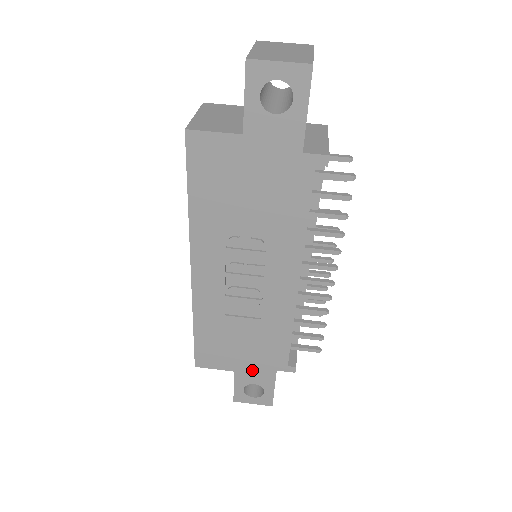
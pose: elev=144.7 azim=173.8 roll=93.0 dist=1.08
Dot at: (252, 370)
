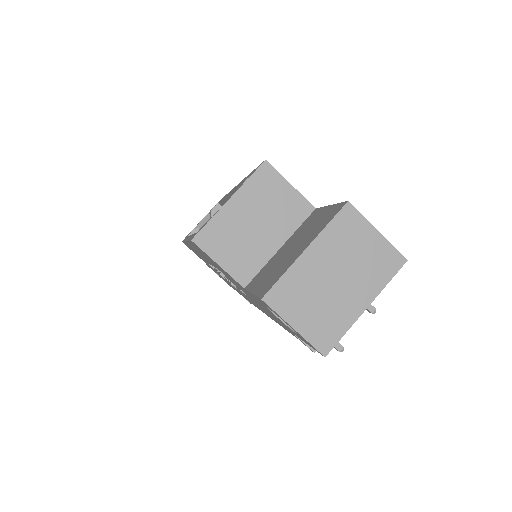
Dot at: (221, 277)
